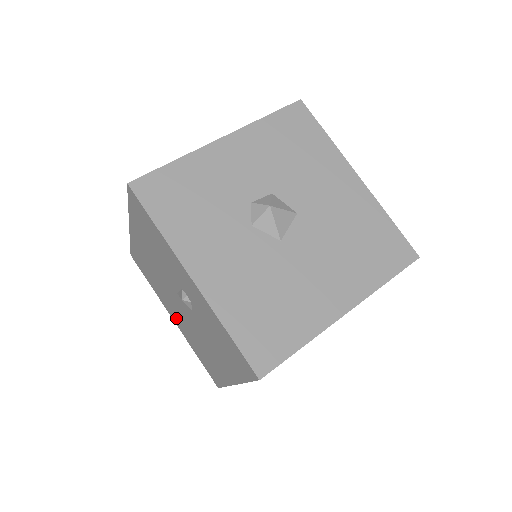
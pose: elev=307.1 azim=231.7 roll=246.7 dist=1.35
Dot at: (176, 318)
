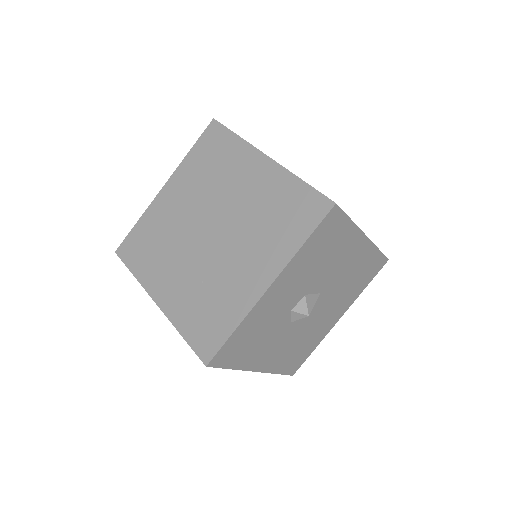
Dot at: occluded
